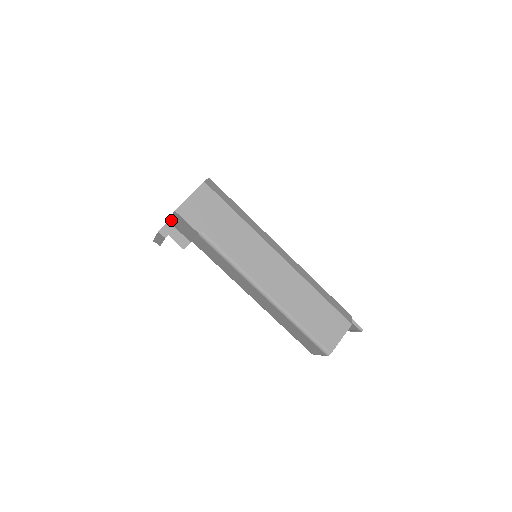
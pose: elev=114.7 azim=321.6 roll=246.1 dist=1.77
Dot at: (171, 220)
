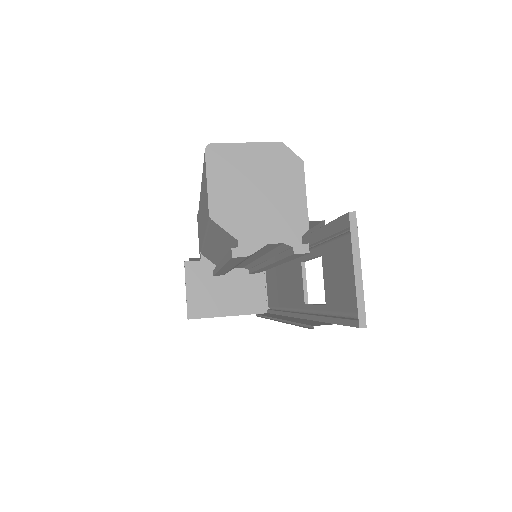
Dot at: occluded
